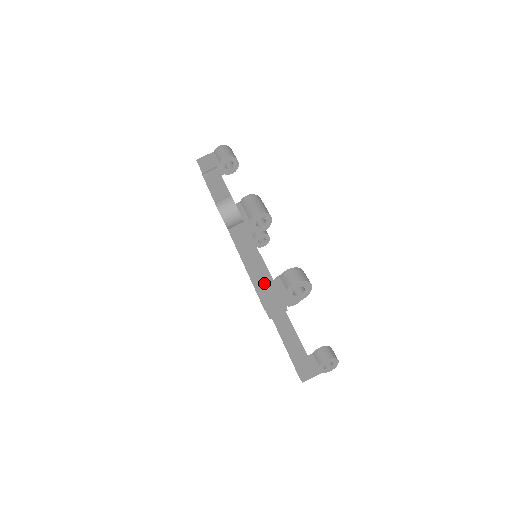
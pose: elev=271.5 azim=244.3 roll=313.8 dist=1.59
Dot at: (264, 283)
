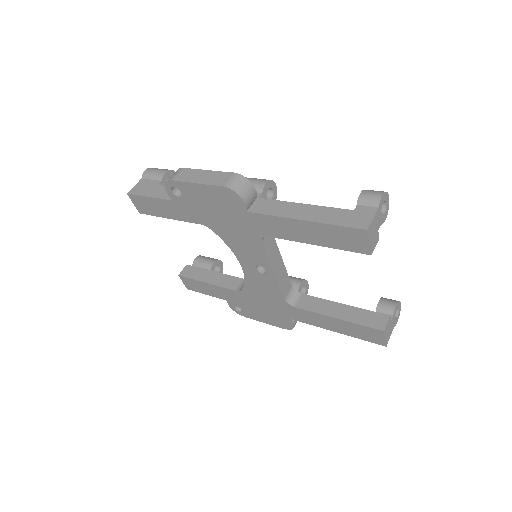
Dot at: (349, 217)
